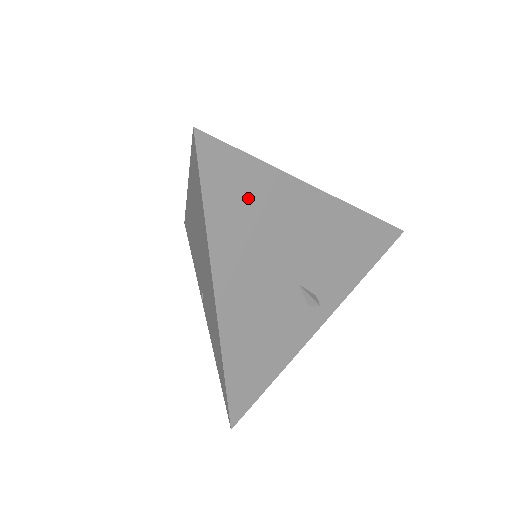
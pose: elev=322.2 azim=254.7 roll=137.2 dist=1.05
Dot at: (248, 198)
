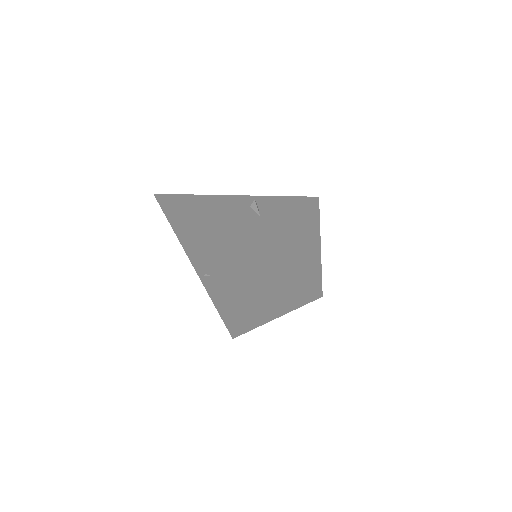
Dot at: occluded
